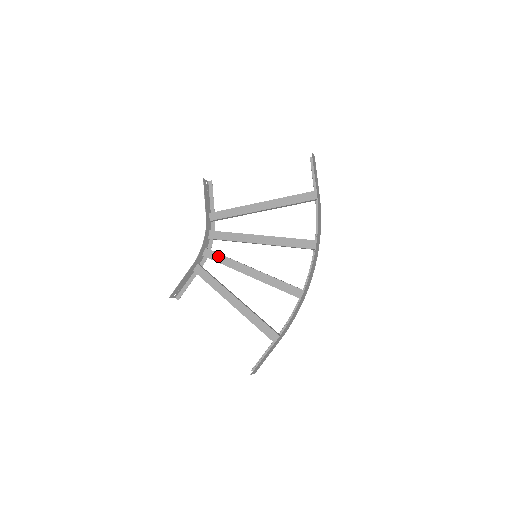
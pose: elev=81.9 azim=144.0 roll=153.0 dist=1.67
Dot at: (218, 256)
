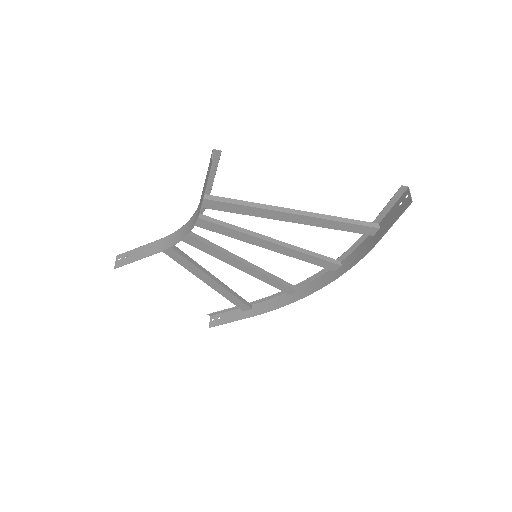
Dot at: (201, 244)
